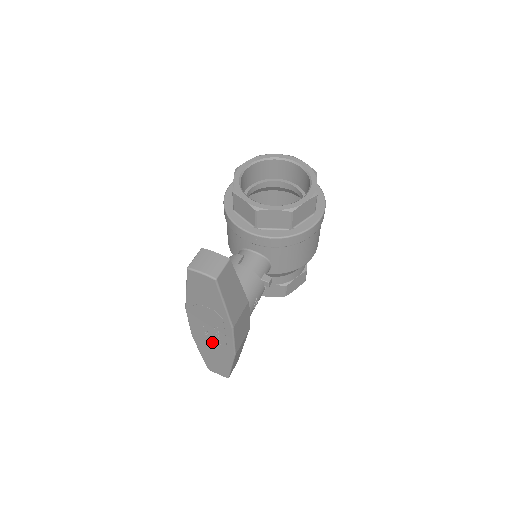
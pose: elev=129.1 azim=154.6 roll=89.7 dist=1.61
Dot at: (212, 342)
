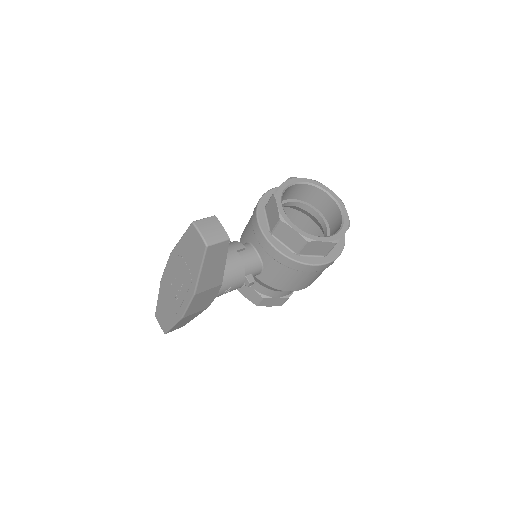
Dot at: (172, 295)
